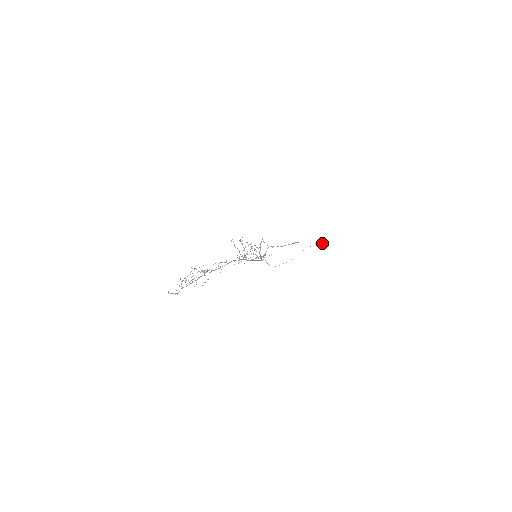
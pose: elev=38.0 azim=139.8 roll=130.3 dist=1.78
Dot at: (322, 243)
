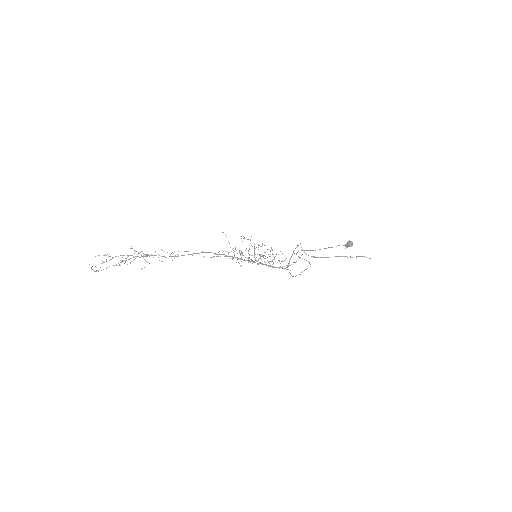
Dot at: (351, 244)
